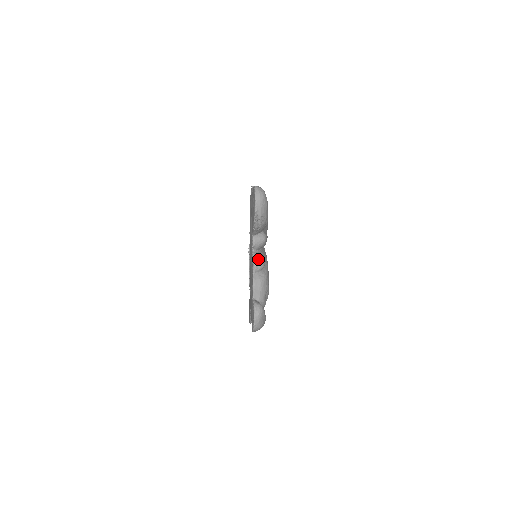
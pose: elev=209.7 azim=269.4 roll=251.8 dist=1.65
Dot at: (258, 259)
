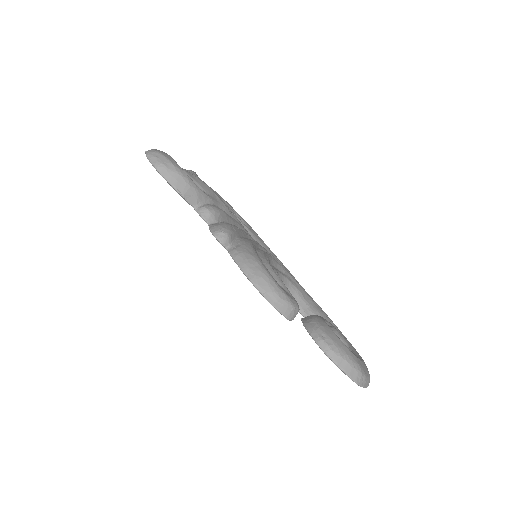
Dot at: occluded
